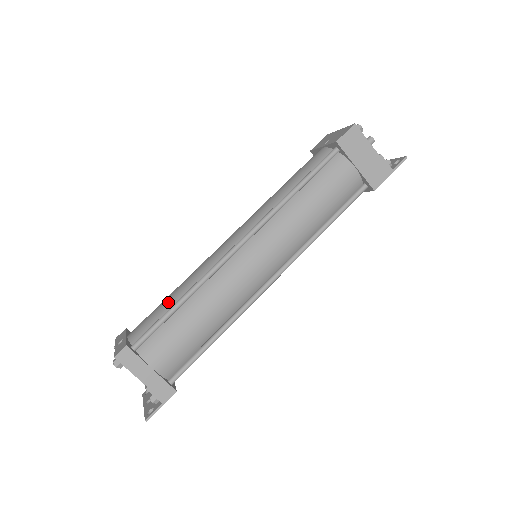
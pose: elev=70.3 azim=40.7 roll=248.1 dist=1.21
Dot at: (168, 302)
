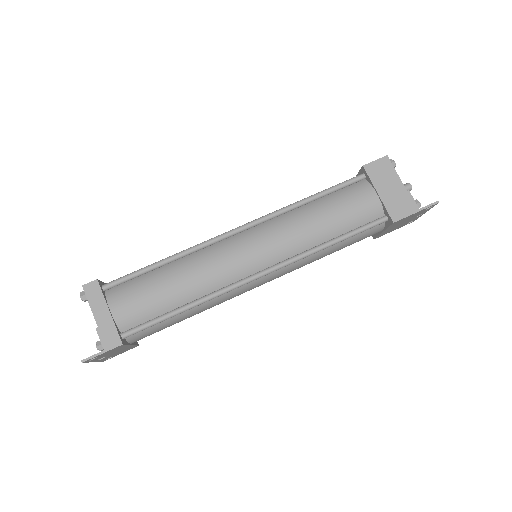
Dot at: occluded
